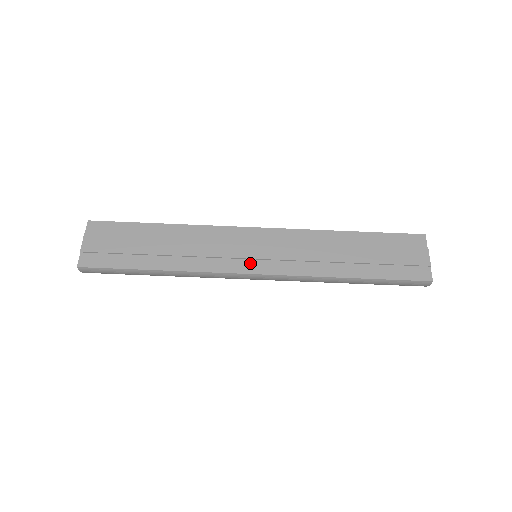
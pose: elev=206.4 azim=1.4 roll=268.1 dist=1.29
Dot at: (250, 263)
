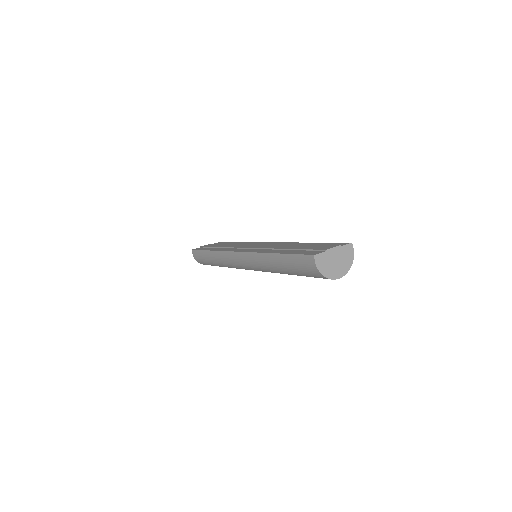
Dot at: (243, 249)
